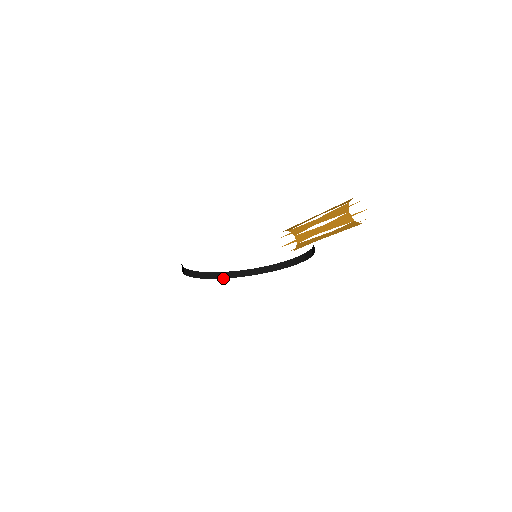
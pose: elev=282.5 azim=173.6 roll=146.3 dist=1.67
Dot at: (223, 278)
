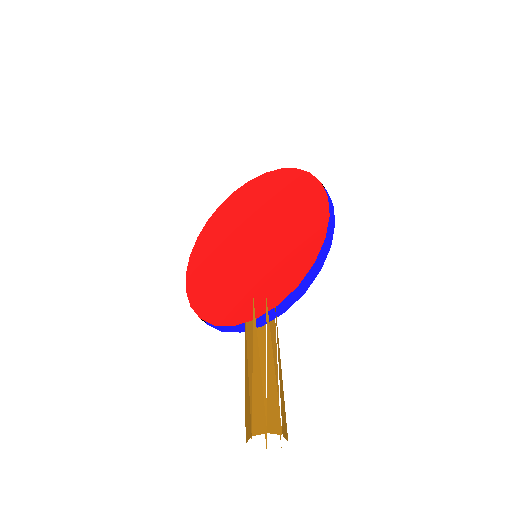
Dot at: occluded
